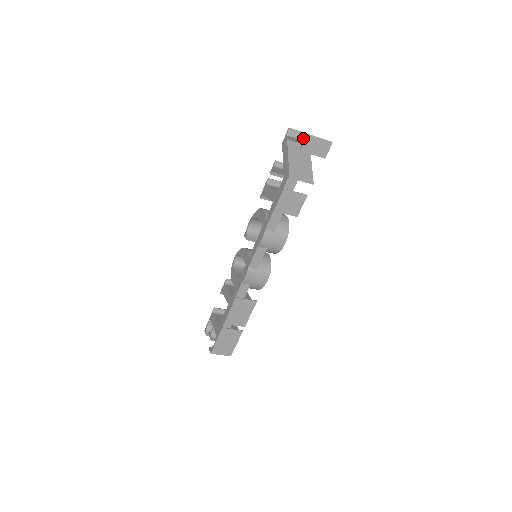
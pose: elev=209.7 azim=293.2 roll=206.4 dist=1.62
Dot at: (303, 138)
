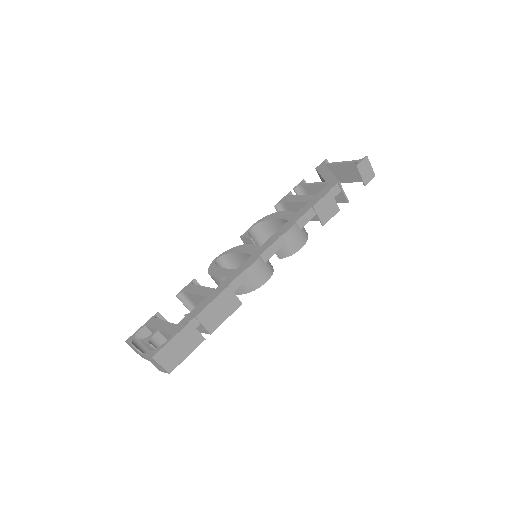
Dot at: occluded
